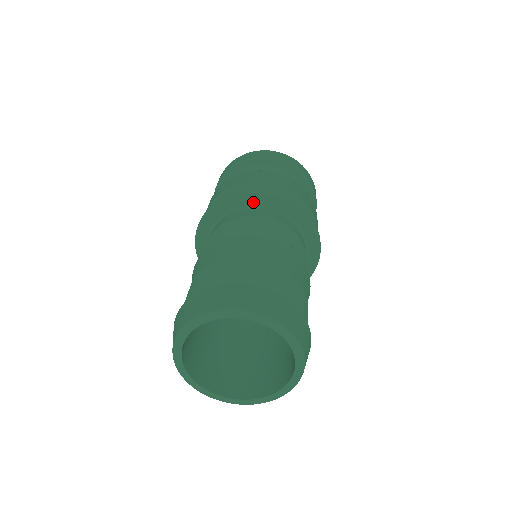
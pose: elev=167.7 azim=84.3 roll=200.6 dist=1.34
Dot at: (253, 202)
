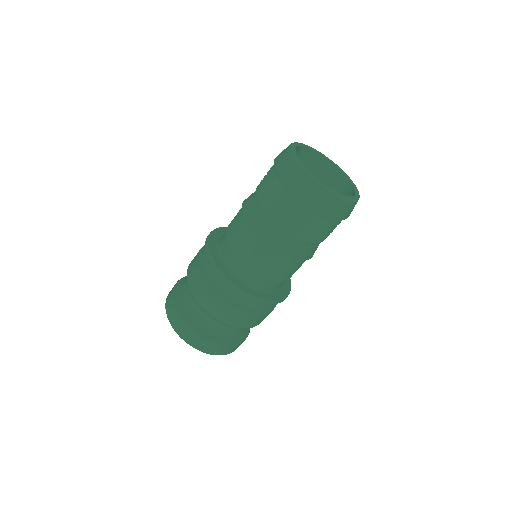
Dot at: occluded
